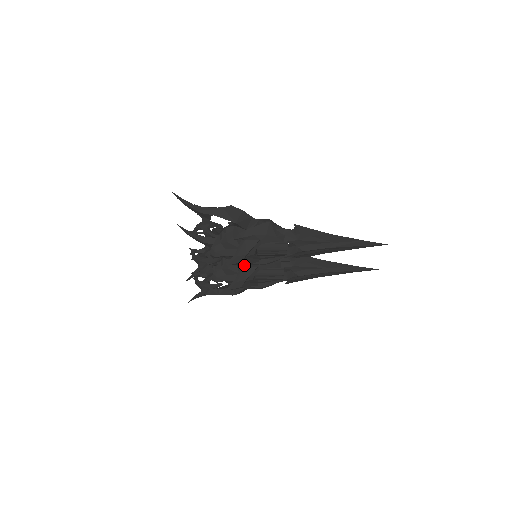
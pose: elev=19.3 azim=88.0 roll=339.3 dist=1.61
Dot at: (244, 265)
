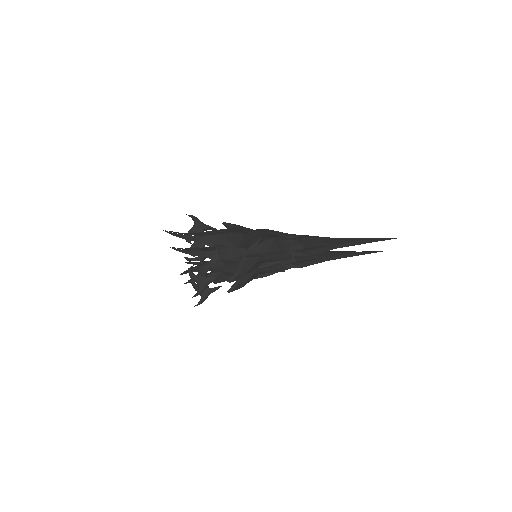
Dot at: occluded
